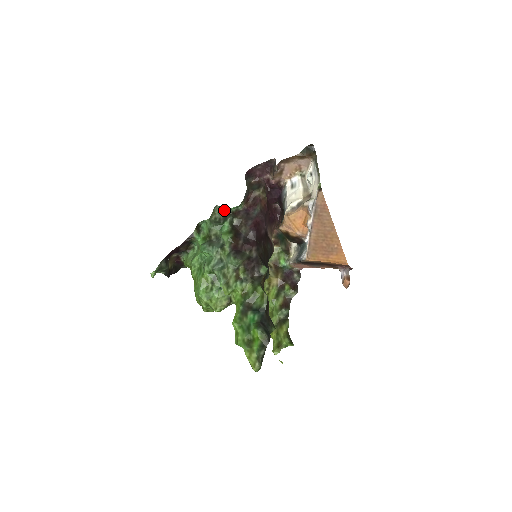
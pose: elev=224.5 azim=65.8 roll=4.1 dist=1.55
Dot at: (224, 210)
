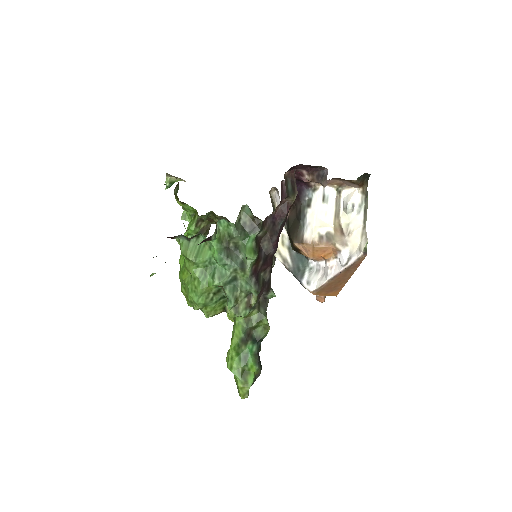
Dot at: (254, 217)
